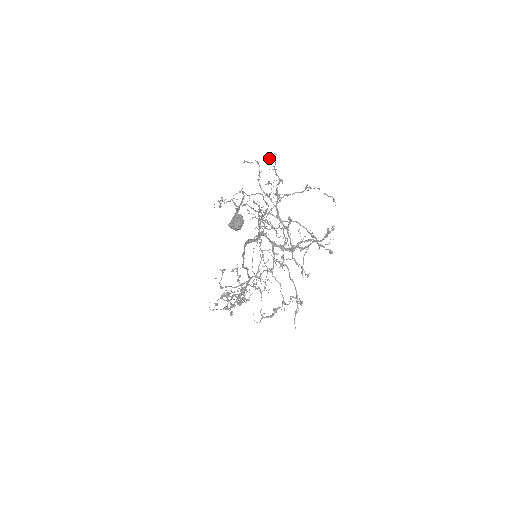
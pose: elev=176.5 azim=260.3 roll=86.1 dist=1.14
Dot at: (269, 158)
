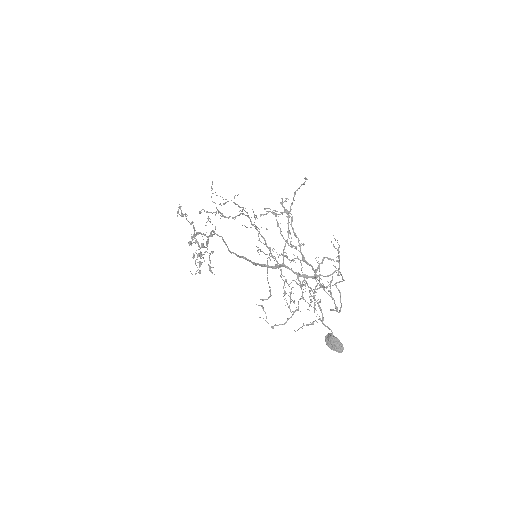
Dot at: (280, 203)
